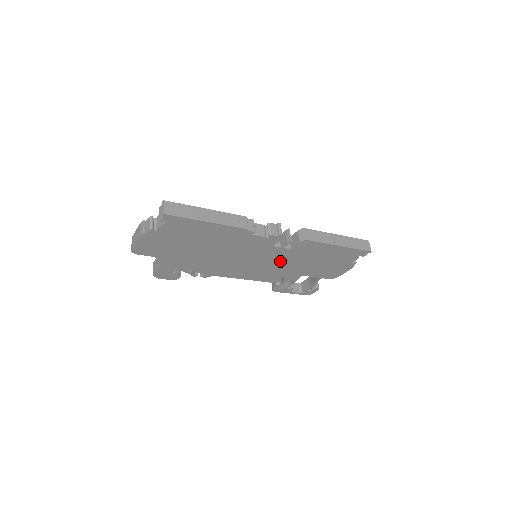
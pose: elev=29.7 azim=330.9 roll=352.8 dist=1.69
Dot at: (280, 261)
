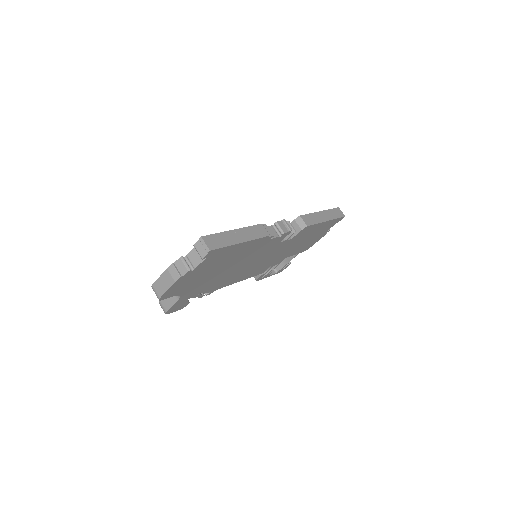
Dot at: (277, 253)
